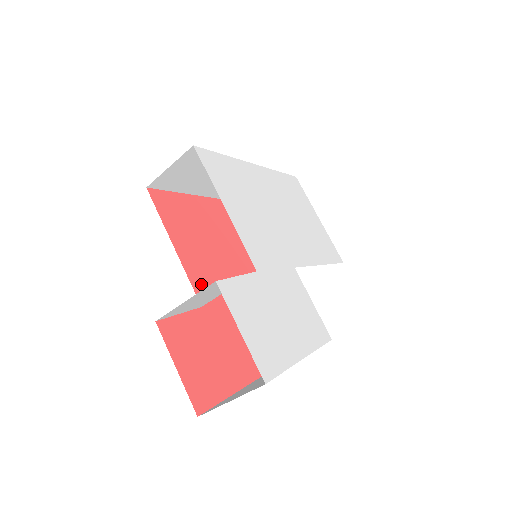
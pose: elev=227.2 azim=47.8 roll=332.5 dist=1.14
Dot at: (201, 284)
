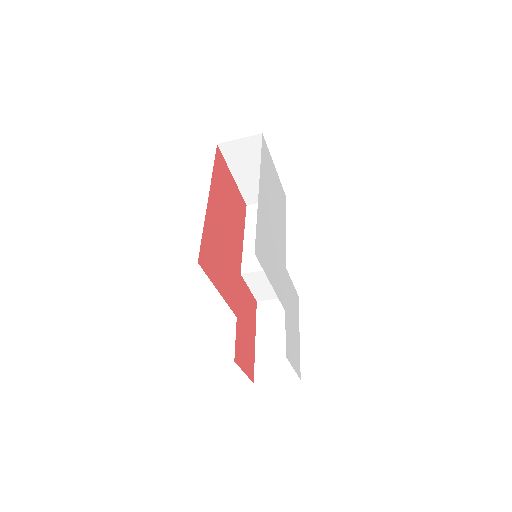
Dot at: (232, 300)
